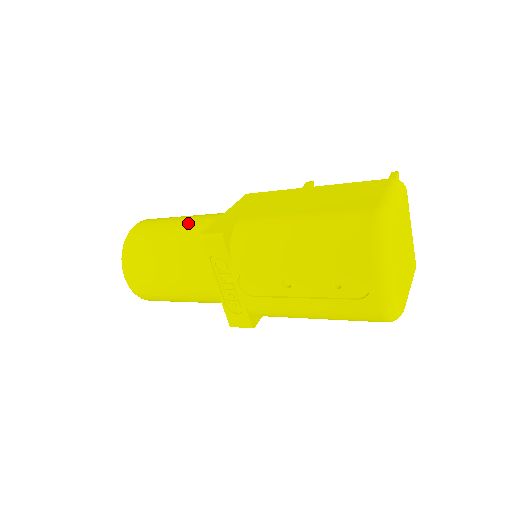
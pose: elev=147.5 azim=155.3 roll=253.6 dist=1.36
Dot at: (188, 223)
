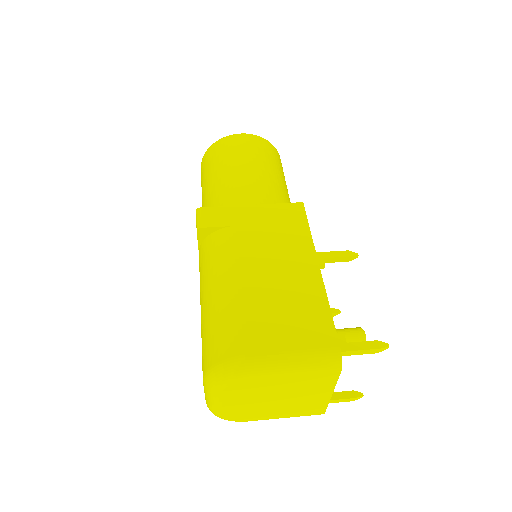
Dot at: (239, 180)
